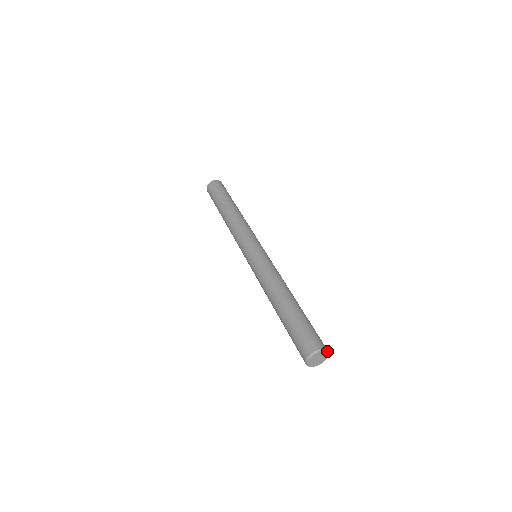
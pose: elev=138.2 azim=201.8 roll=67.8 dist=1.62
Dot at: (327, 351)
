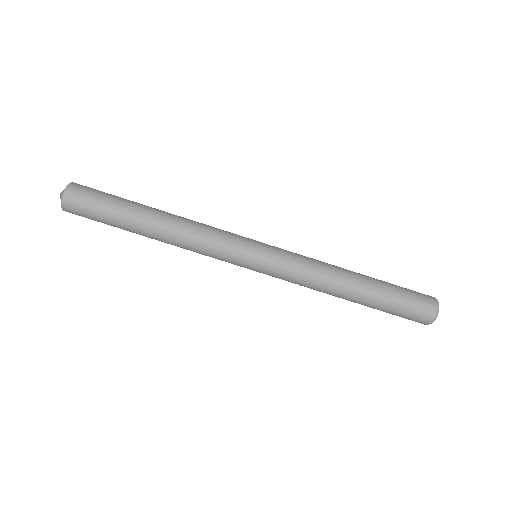
Dot at: (438, 311)
